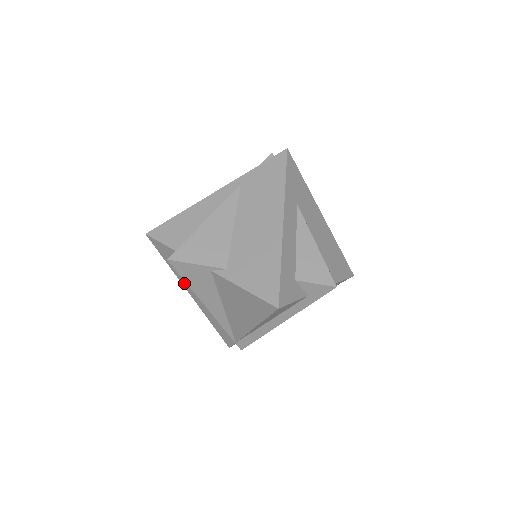
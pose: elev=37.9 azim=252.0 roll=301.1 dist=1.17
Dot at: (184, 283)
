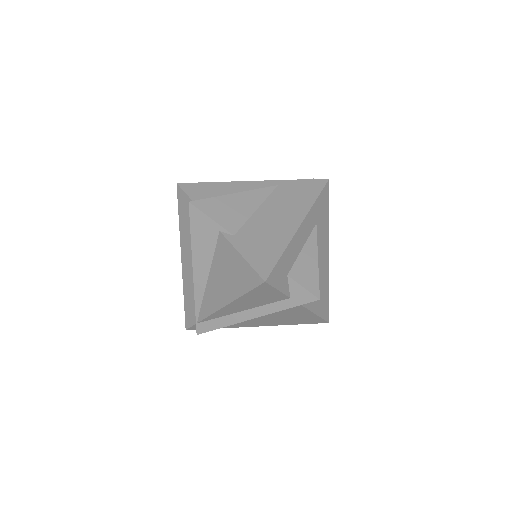
Dot at: (183, 244)
